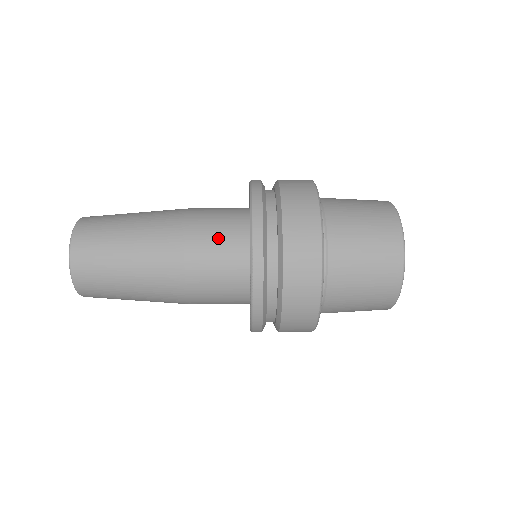
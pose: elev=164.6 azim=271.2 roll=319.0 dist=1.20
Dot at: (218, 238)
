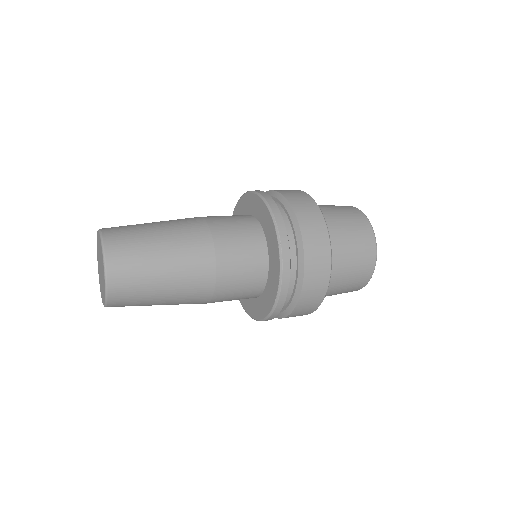
Dot at: (230, 217)
